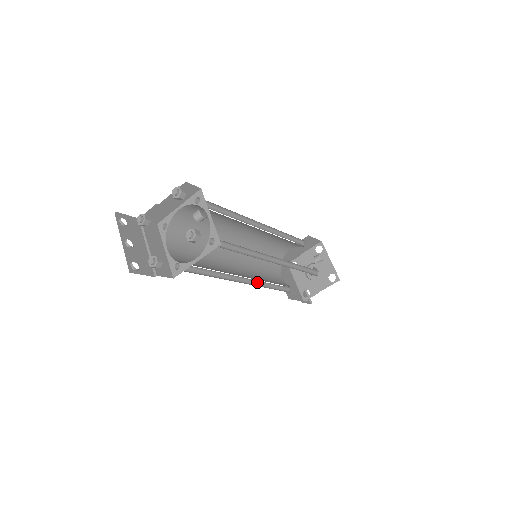
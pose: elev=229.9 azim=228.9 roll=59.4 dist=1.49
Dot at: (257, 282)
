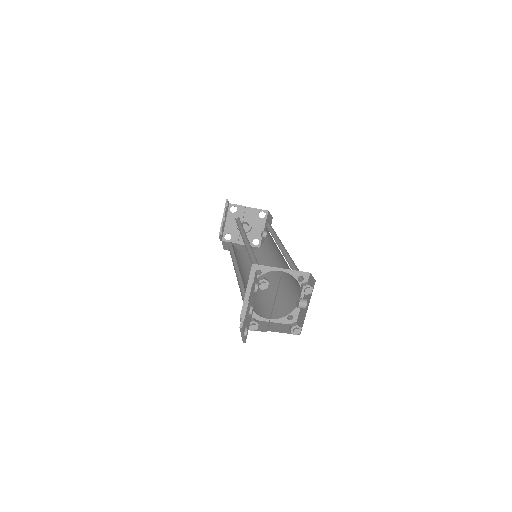
Dot at: occluded
